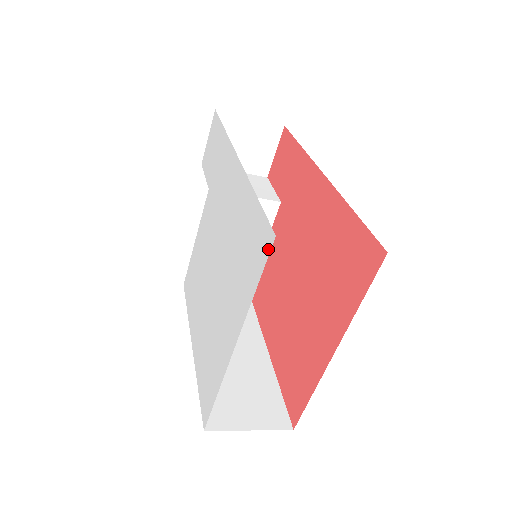
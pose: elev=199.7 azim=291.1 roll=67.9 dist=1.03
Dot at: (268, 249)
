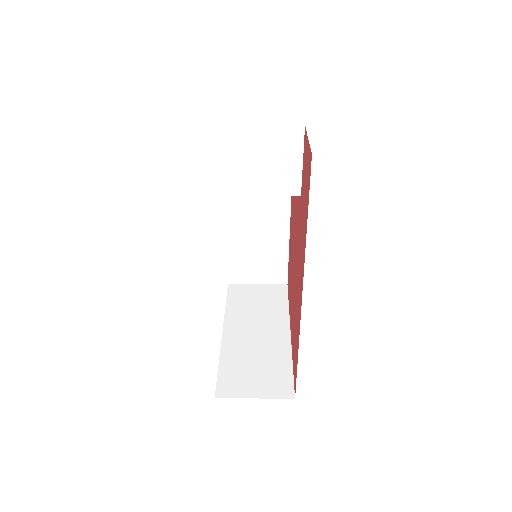
Dot at: occluded
